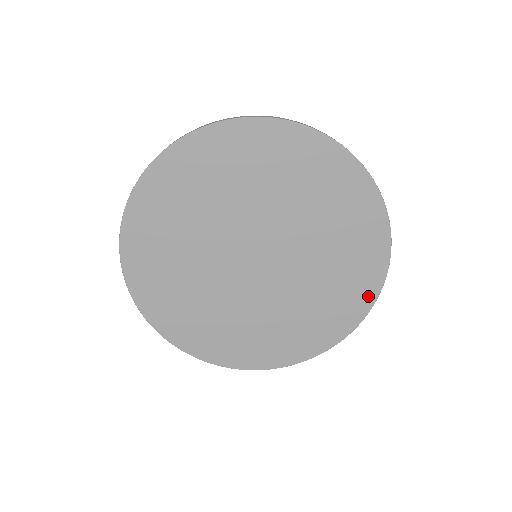
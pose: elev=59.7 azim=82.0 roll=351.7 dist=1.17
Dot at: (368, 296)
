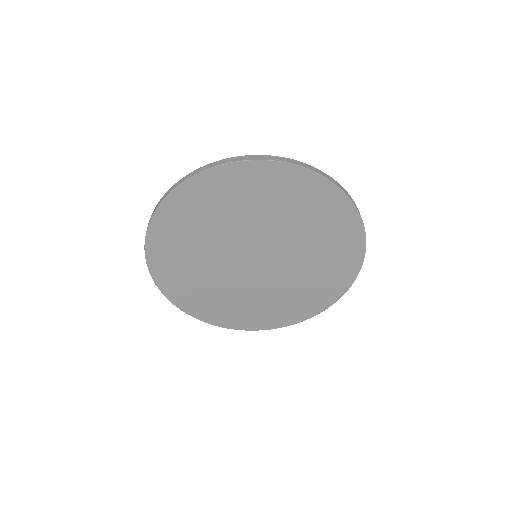
Dot at: (320, 307)
